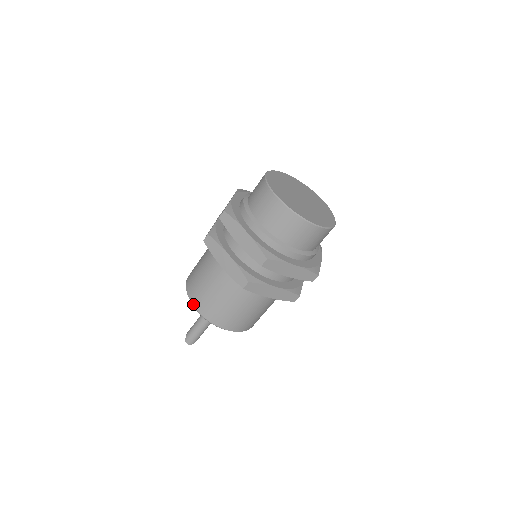
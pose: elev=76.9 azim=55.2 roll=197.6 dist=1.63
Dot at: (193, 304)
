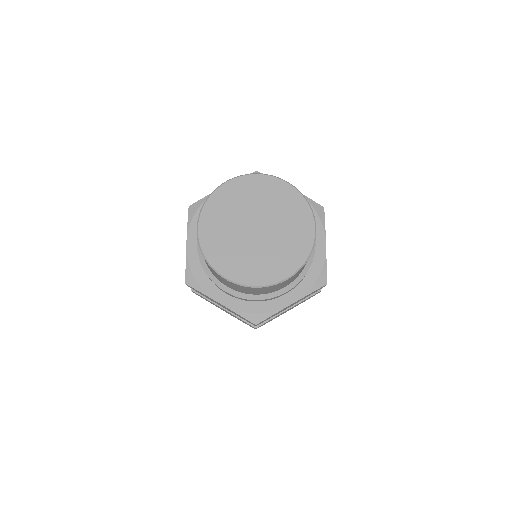
Dot at: occluded
